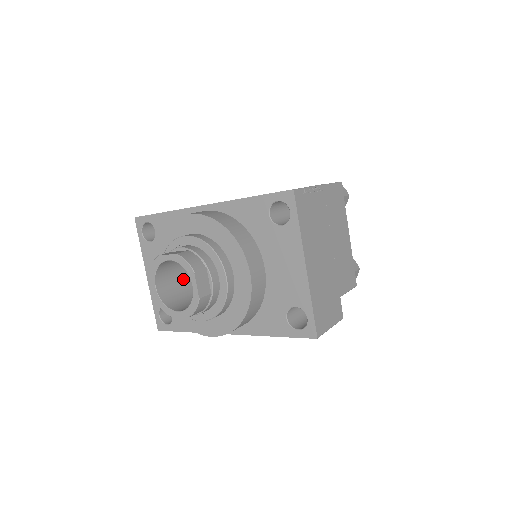
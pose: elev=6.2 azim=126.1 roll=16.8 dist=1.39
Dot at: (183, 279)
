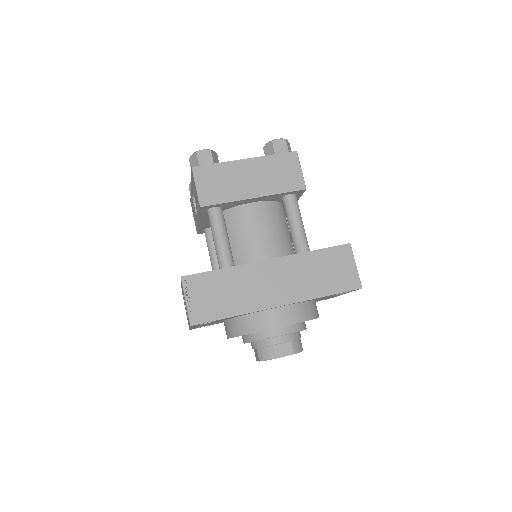
Dot at: occluded
